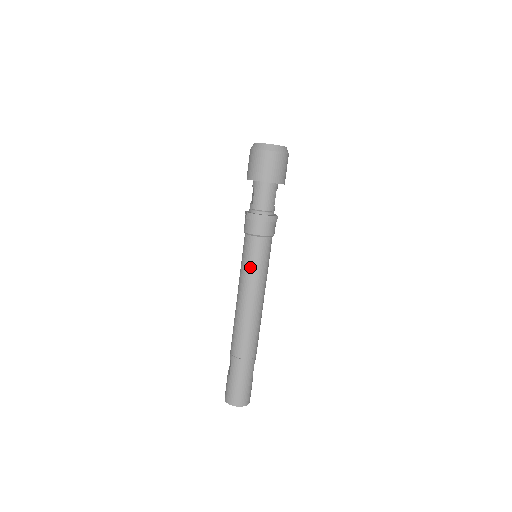
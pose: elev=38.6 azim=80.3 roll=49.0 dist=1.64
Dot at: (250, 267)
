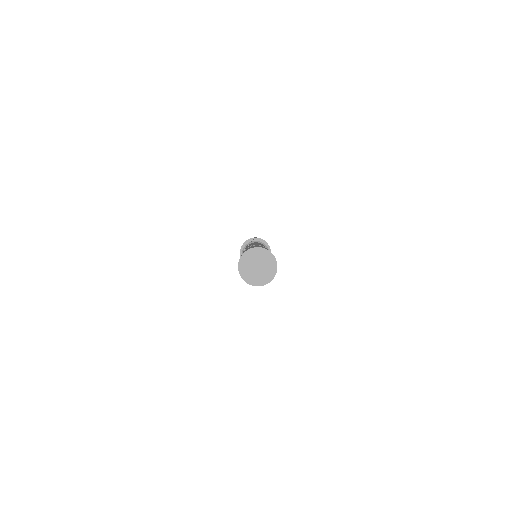
Dot at: occluded
